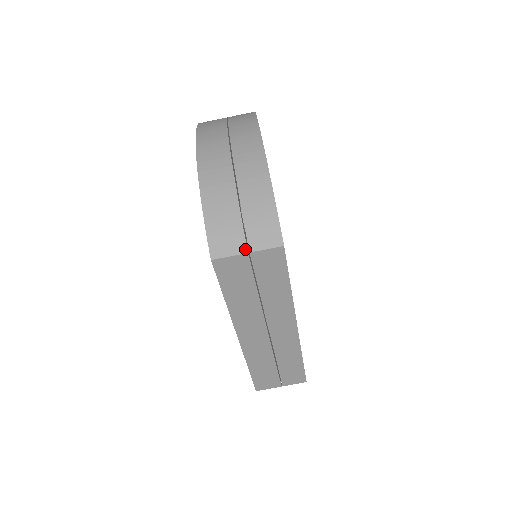
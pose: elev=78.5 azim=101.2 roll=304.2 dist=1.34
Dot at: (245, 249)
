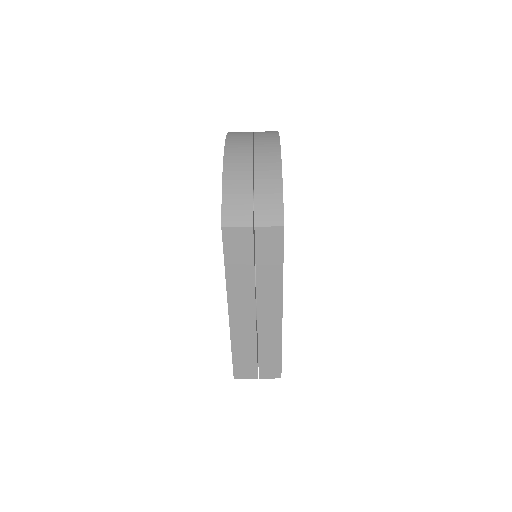
Dot at: (251, 223)
